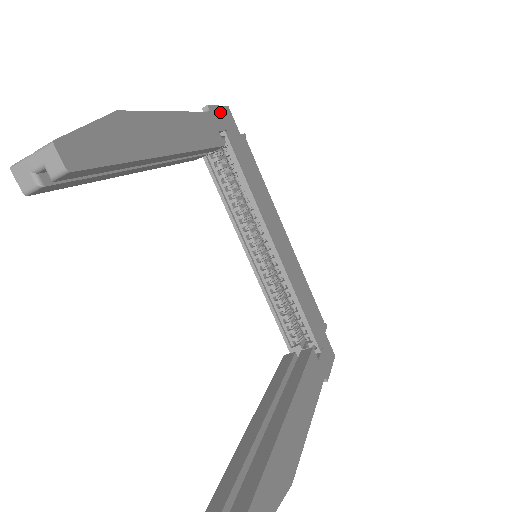
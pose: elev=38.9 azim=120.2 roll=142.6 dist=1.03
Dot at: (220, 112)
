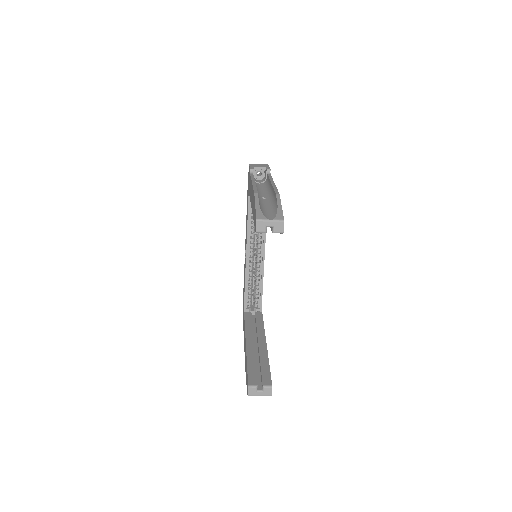
Dot at: occluded
